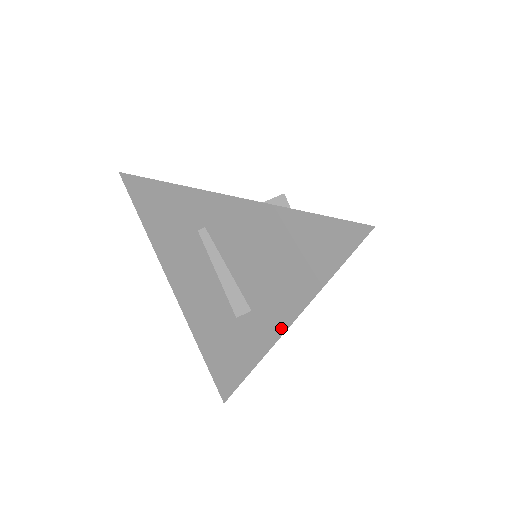
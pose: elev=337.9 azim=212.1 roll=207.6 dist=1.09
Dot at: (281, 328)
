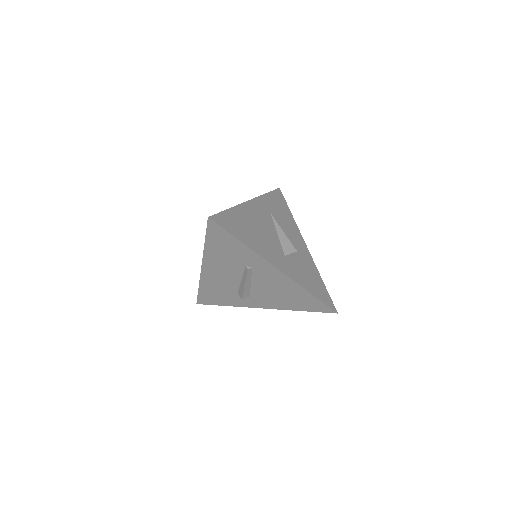
Dot at: (261, 307)
